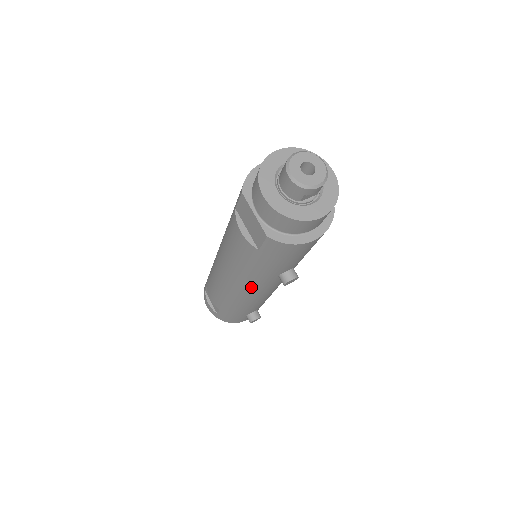
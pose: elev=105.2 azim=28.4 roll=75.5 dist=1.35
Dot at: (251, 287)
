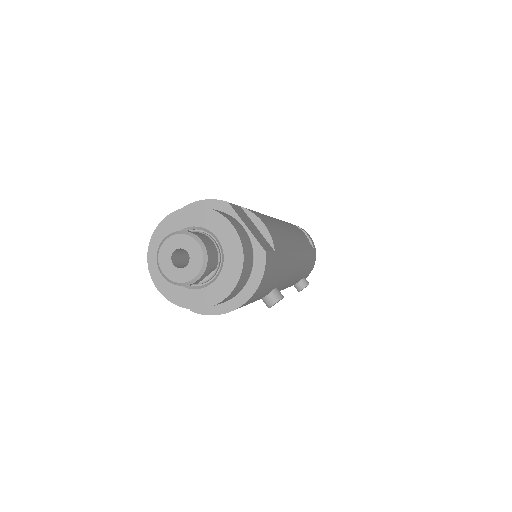
Dot at: occluded
